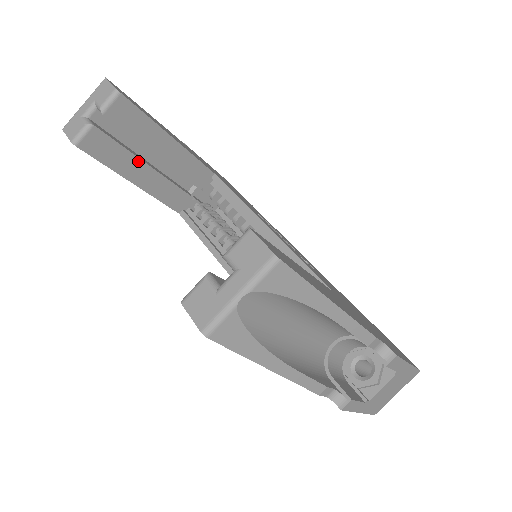
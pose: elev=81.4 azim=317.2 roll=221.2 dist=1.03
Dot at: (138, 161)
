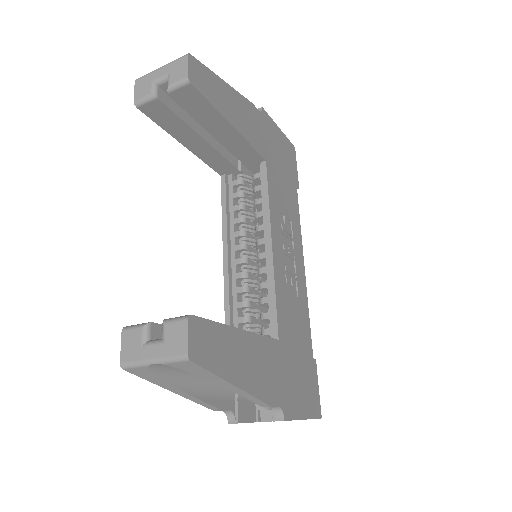
Dot at: (193, 132)
